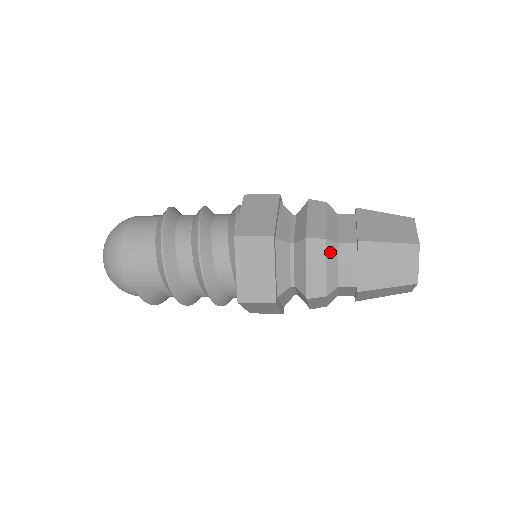
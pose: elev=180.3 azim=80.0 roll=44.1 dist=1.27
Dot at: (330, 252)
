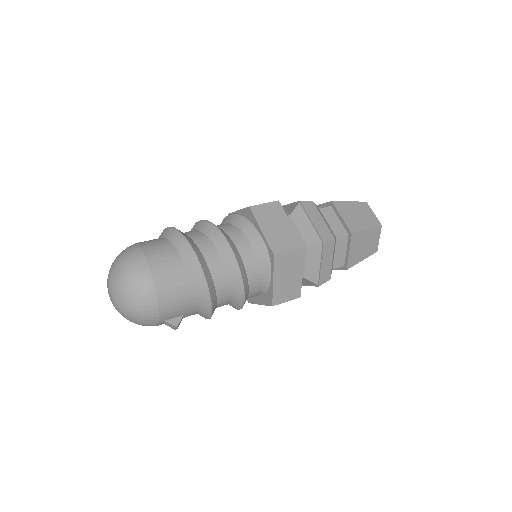
Dot at: (334, 247)
